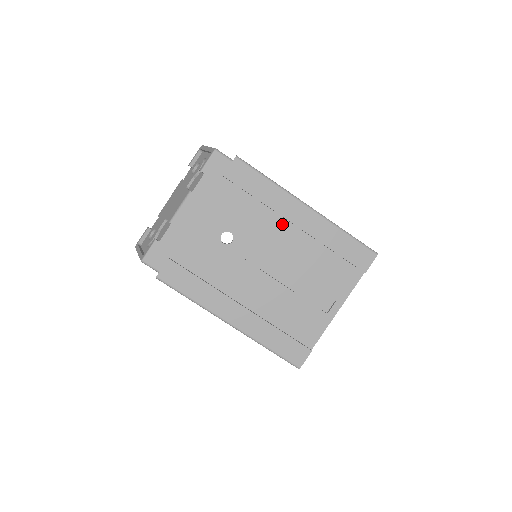
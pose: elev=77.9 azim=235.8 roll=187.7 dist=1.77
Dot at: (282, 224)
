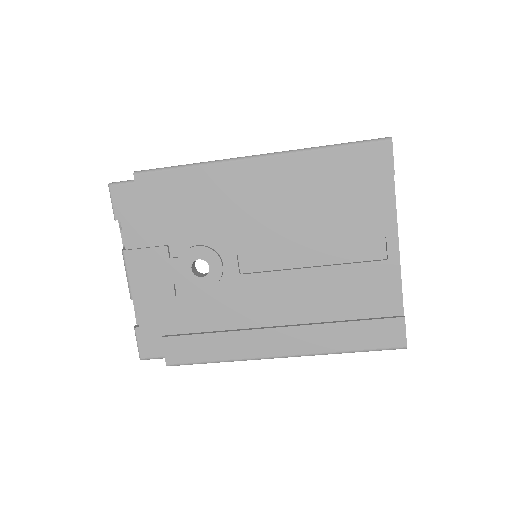
Dot at: (246, 202)
